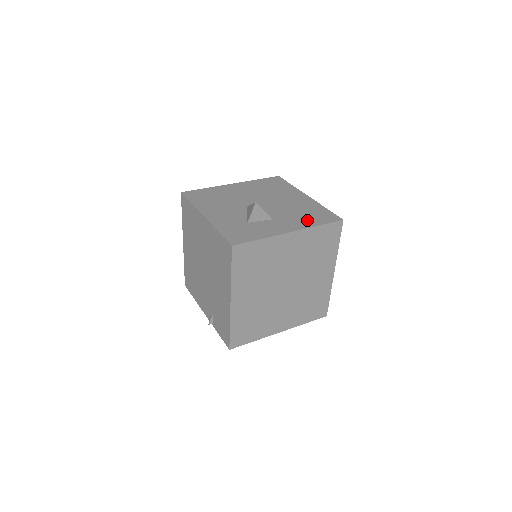
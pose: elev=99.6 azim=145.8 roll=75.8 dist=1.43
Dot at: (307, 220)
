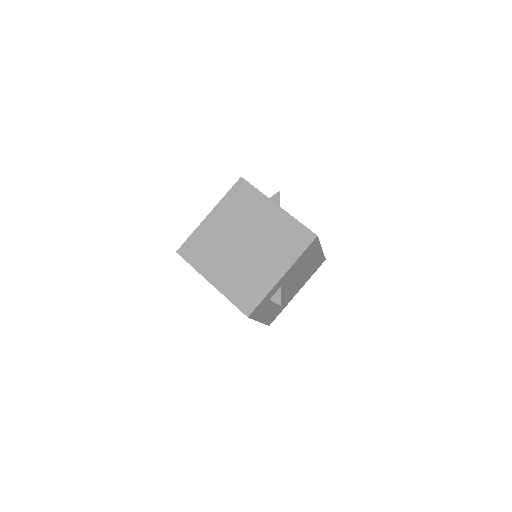
Dot at: occluded
